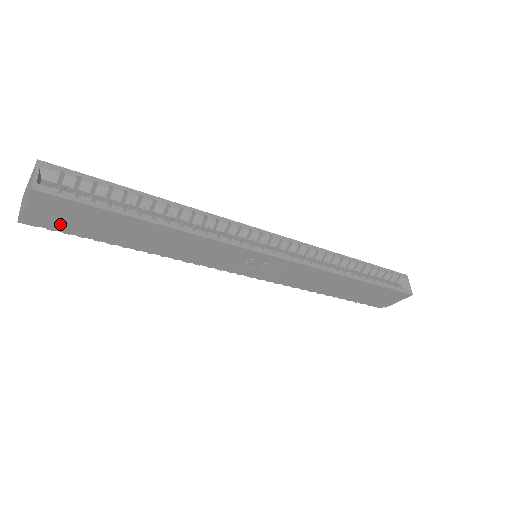
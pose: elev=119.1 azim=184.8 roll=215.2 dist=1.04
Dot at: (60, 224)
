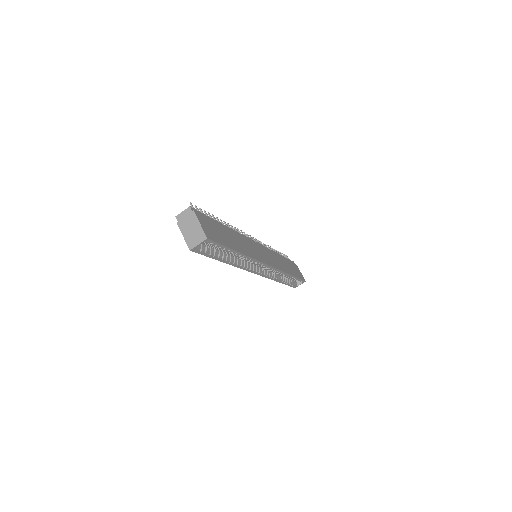
Dot at: occluded
